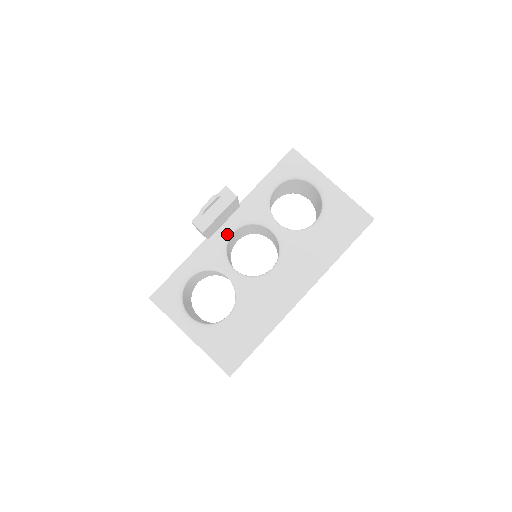
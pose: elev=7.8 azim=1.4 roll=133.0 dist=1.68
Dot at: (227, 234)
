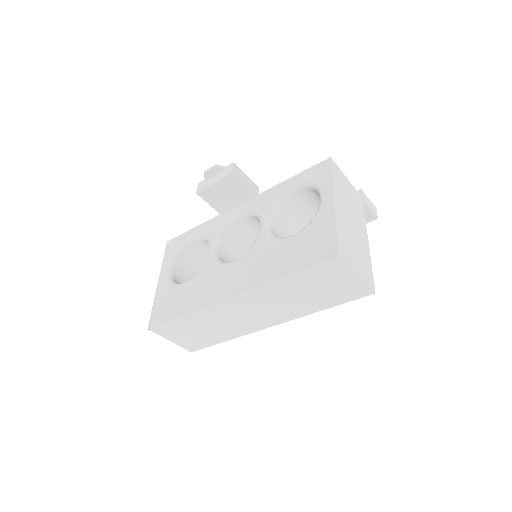
Dot at: (234, 216)
